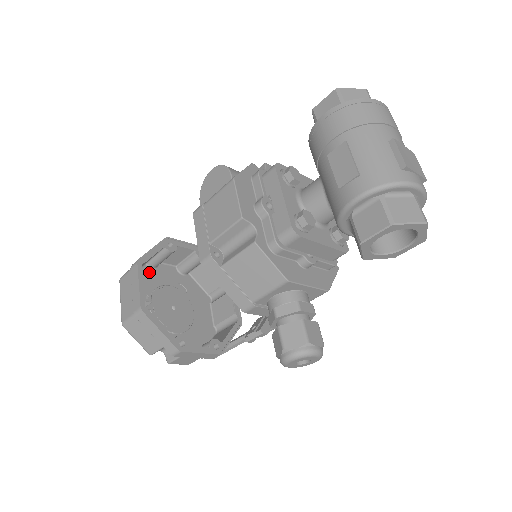
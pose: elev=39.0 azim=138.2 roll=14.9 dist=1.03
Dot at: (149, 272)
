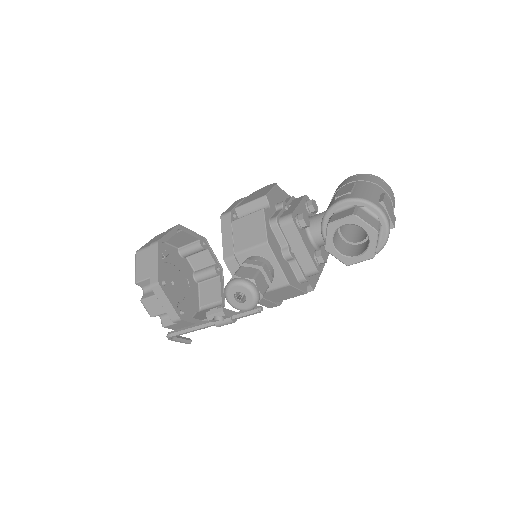
Dot at: (176, 254)
